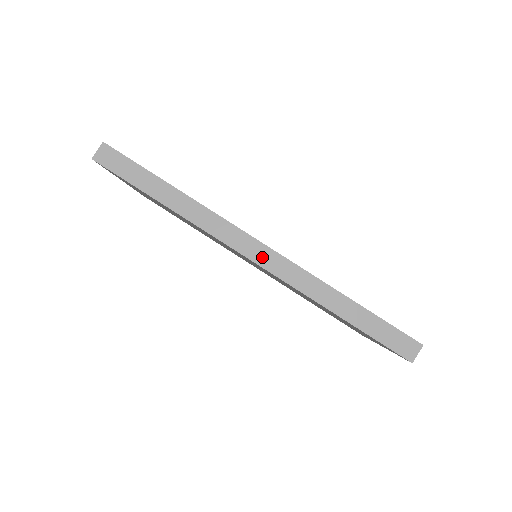
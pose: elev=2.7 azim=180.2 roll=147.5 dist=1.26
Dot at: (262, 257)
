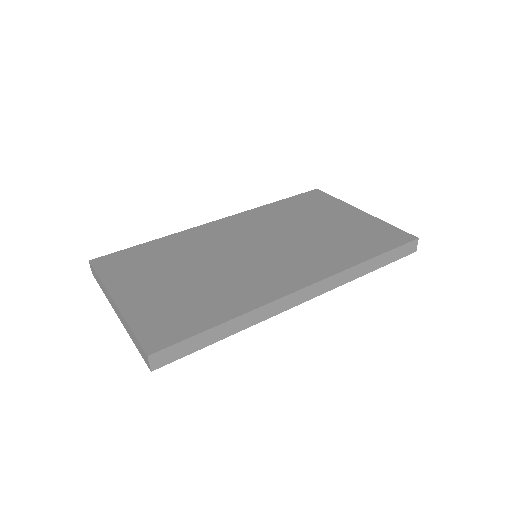
Dot at: (311, 293)
